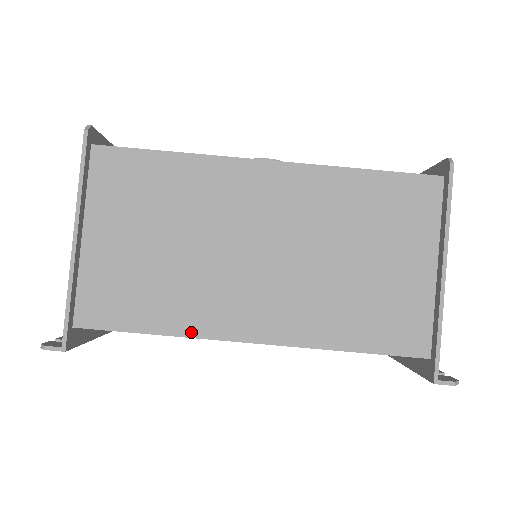
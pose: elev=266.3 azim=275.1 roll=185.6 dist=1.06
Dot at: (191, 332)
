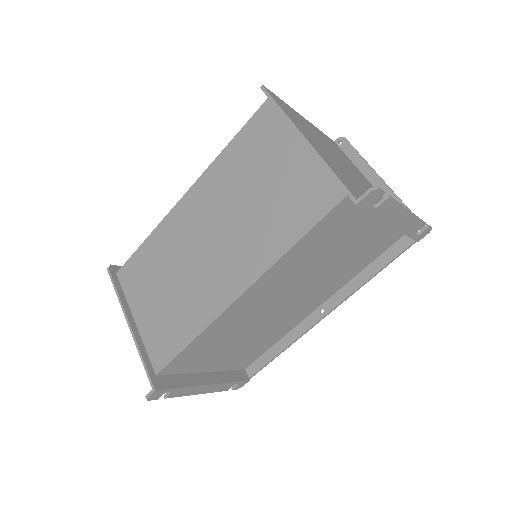
Dot at: (207, 322)
